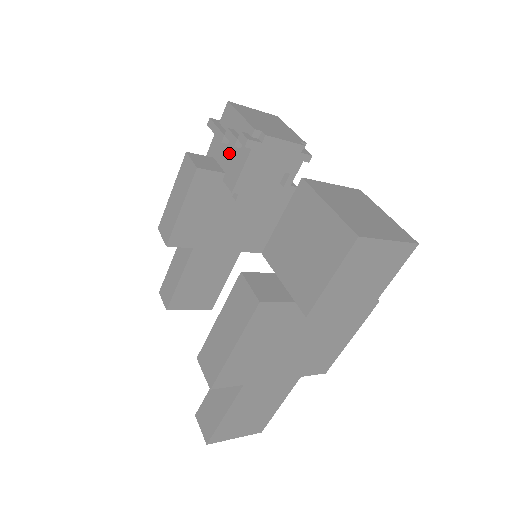
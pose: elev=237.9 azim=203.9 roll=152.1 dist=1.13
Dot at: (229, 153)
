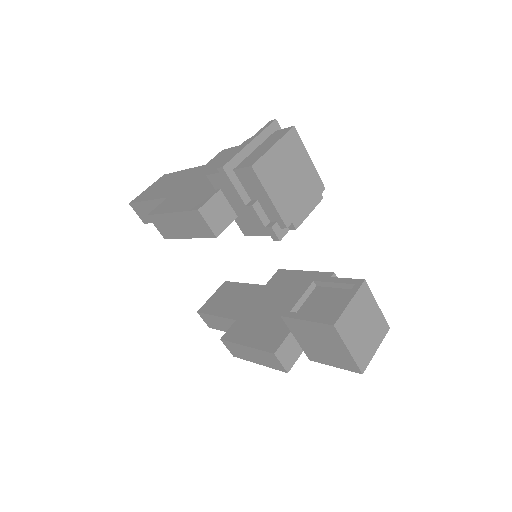
Dot at: (246, 209)
